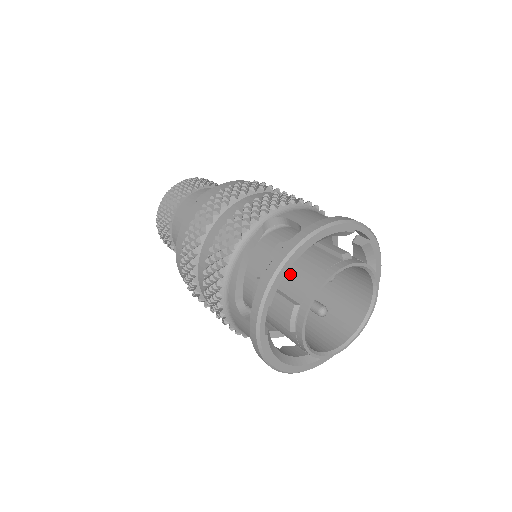
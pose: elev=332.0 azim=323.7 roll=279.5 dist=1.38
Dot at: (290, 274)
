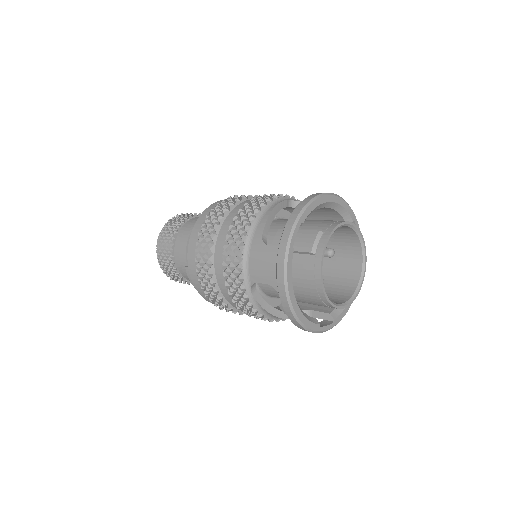
Dot at: (311, 223)
